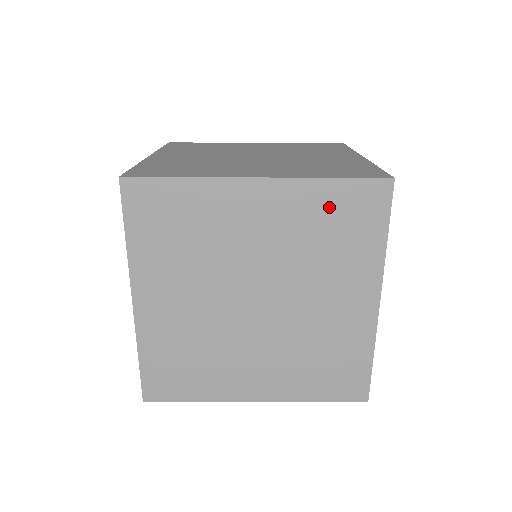
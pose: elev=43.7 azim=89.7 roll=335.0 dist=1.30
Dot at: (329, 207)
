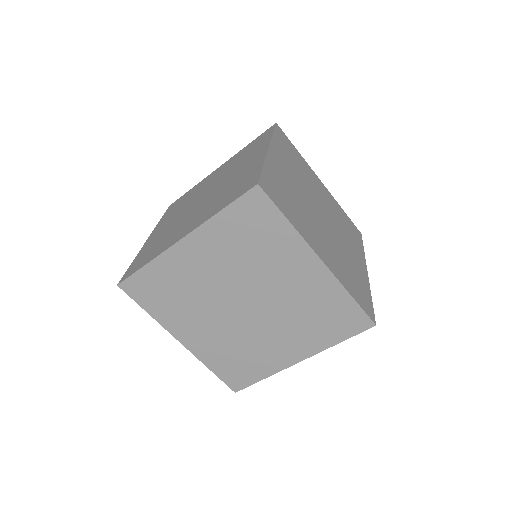
Dot at: (334, 306)
